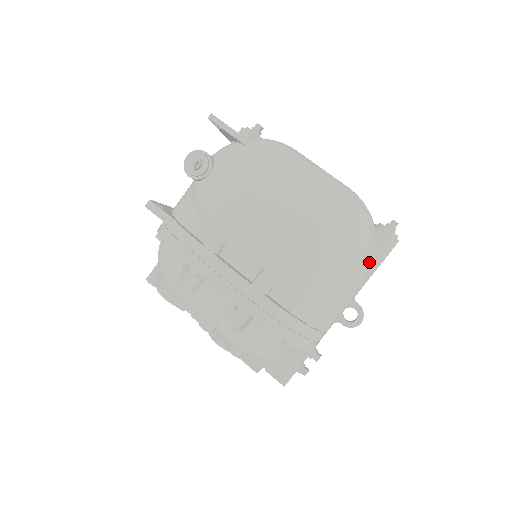
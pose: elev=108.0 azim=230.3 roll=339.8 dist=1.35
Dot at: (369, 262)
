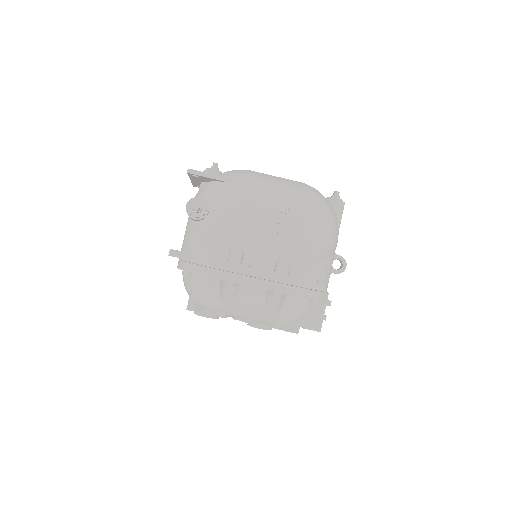
Dot at: (337, 224)
